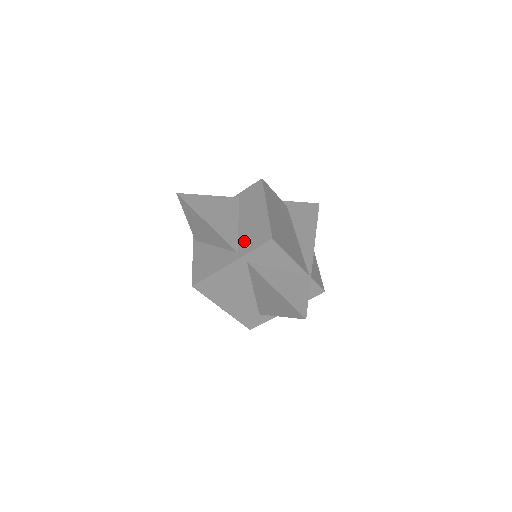
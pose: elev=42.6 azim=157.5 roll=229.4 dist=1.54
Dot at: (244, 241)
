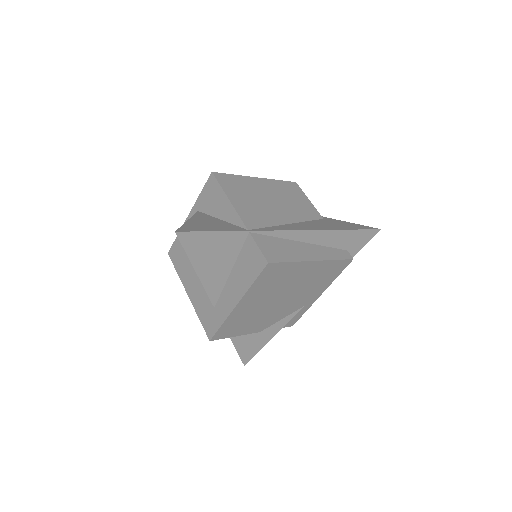
Dot at: occluded
